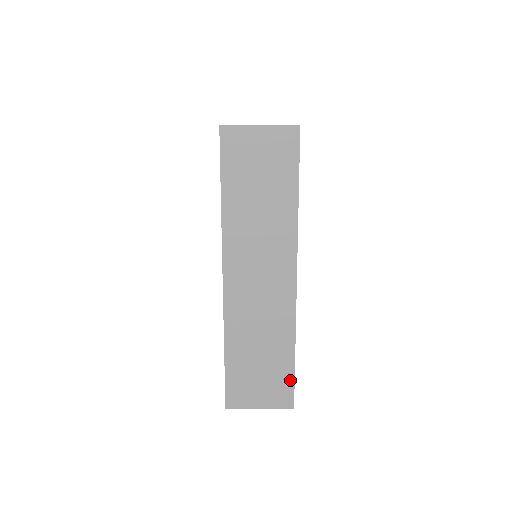
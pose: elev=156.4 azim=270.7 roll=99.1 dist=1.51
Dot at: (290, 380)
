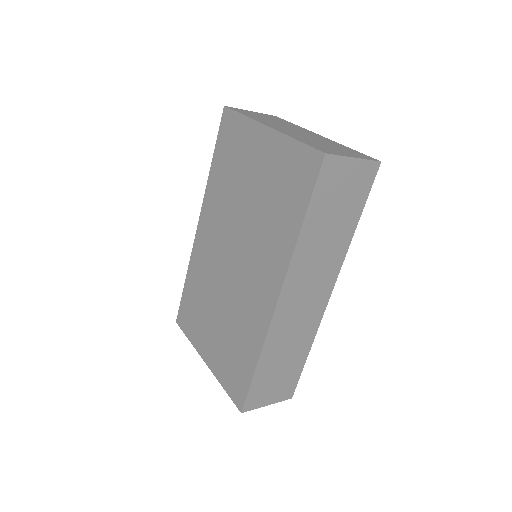
Dot at: (297, 377)
